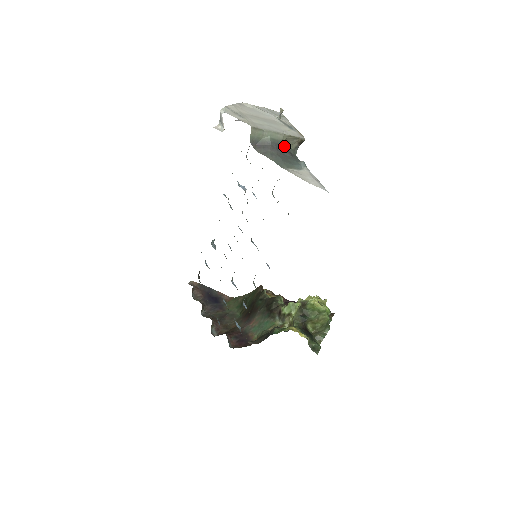
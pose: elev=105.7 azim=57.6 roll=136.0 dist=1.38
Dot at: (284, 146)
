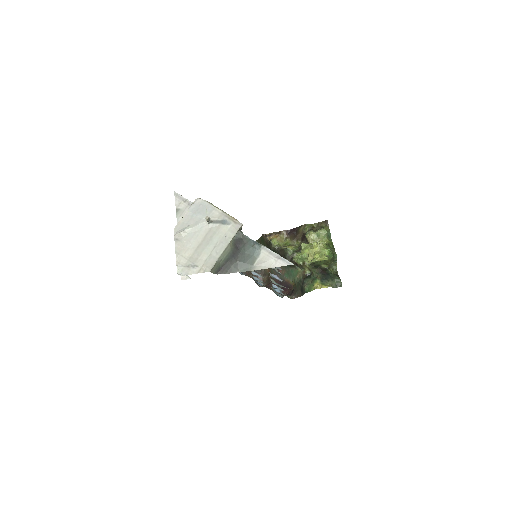
Dot at: (235, 247)
